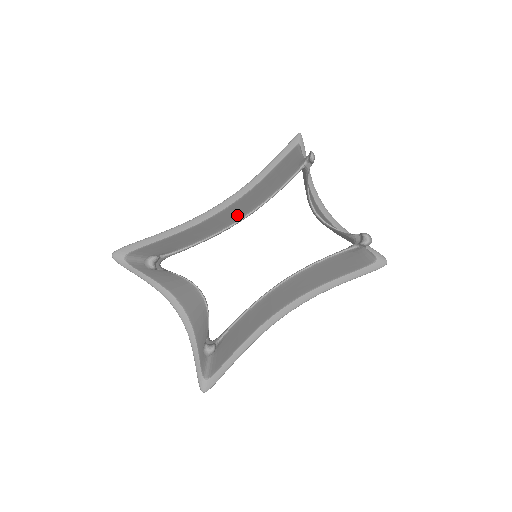
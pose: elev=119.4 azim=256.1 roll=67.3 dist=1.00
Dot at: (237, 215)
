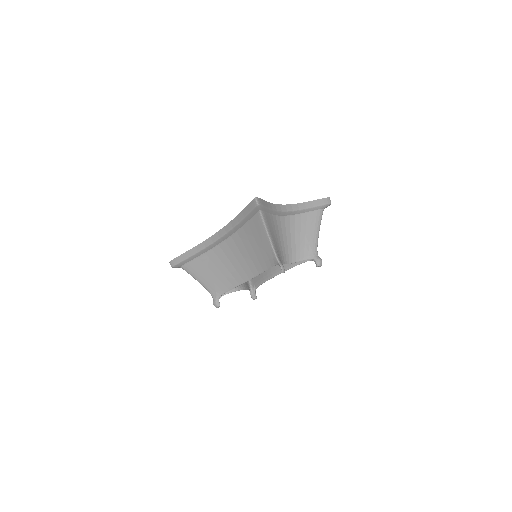
Dot at: (244, 271)
